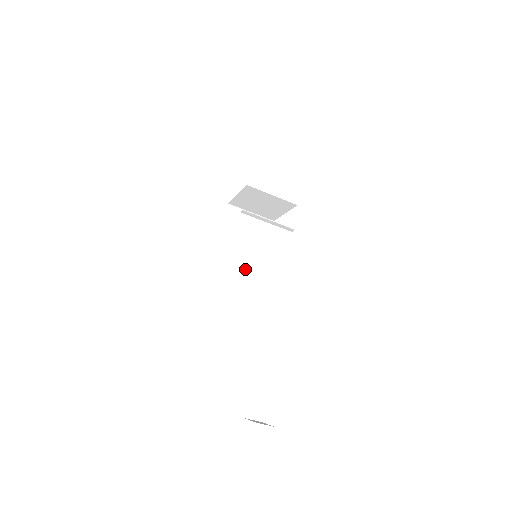
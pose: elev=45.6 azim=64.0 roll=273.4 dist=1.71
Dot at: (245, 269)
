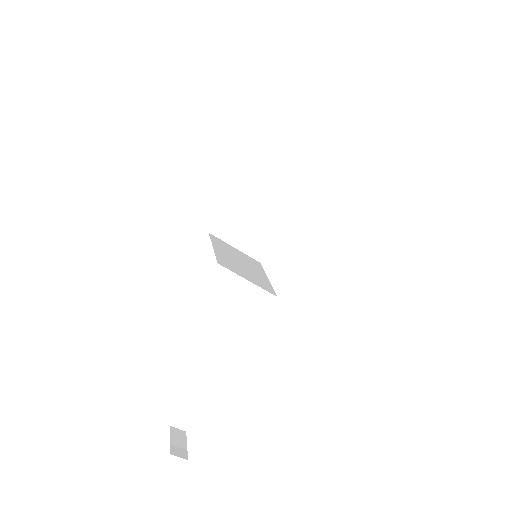
Dot at: (249, 244)
